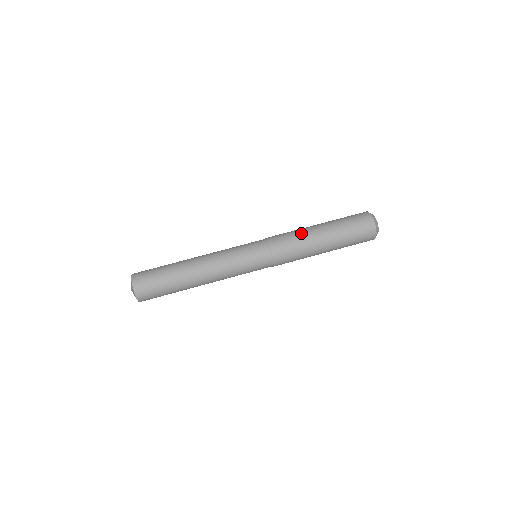
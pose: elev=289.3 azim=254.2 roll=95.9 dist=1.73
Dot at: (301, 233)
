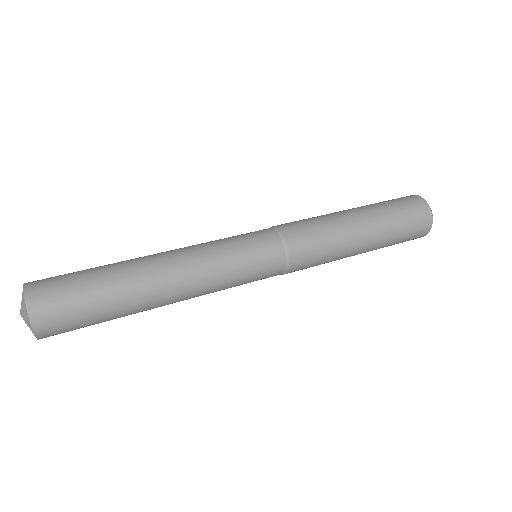
Dot at: (324, 215)
